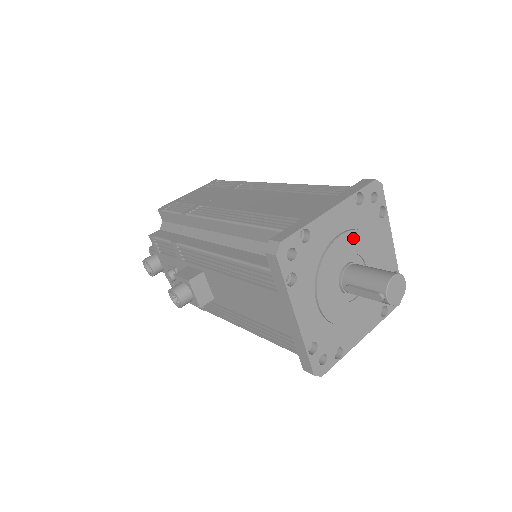
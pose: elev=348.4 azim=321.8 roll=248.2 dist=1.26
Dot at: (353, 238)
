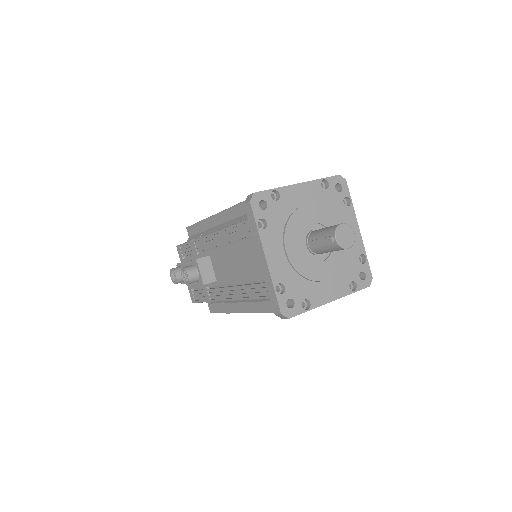
Dot at: (319, 211)
